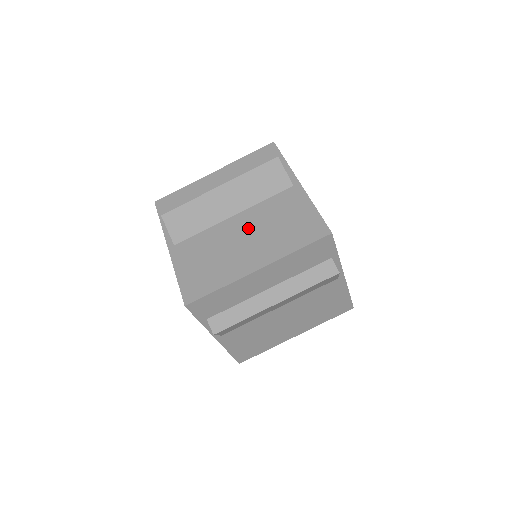
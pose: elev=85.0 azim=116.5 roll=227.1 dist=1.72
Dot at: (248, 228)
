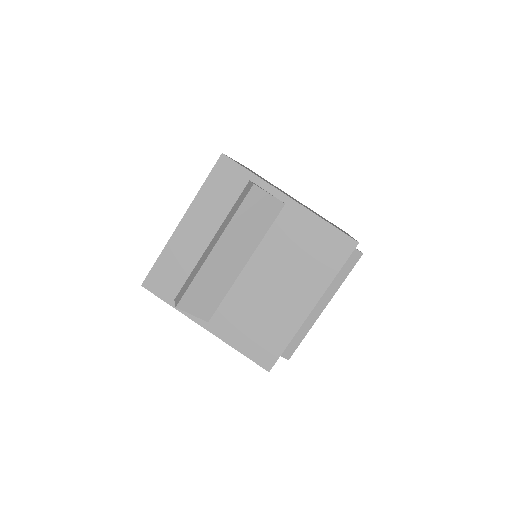
Dot at: occluded
